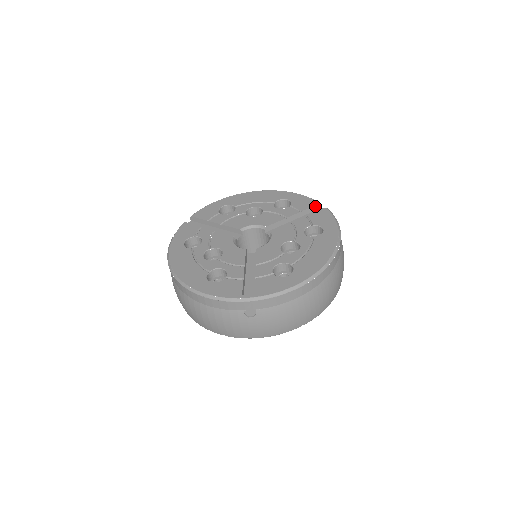
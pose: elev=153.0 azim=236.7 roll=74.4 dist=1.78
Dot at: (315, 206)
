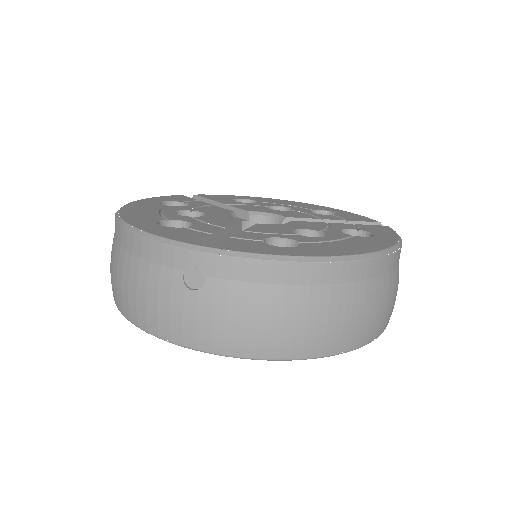
Dot at: (371, 223)
